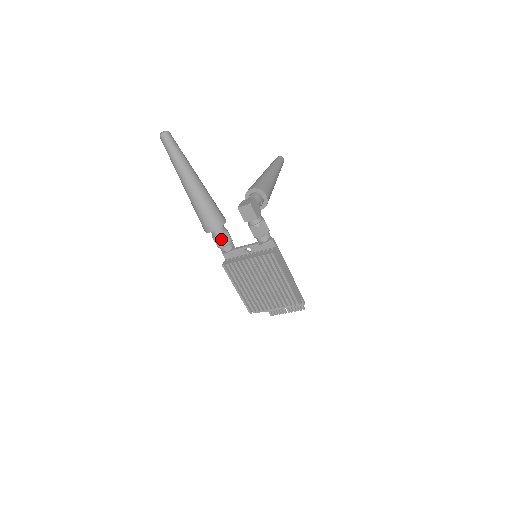
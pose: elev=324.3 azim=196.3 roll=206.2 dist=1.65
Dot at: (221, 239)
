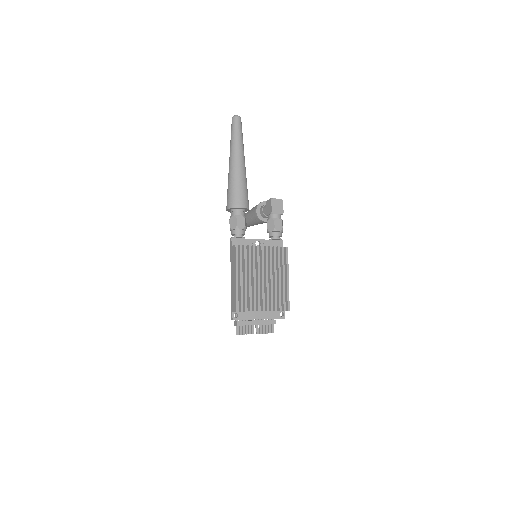
Dot at: (244, 220)
